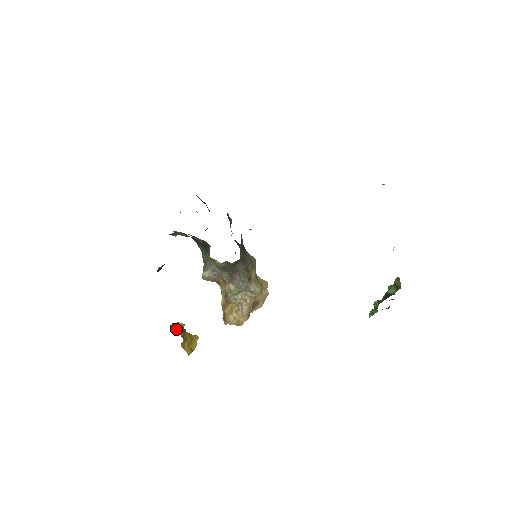
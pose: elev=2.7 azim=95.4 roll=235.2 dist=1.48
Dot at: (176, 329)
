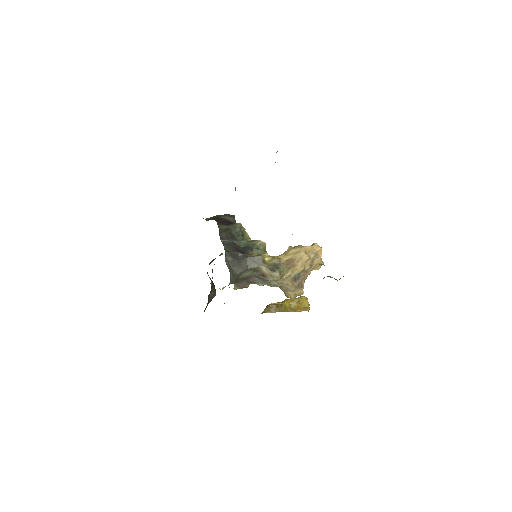
Dot at: (269, 311)
